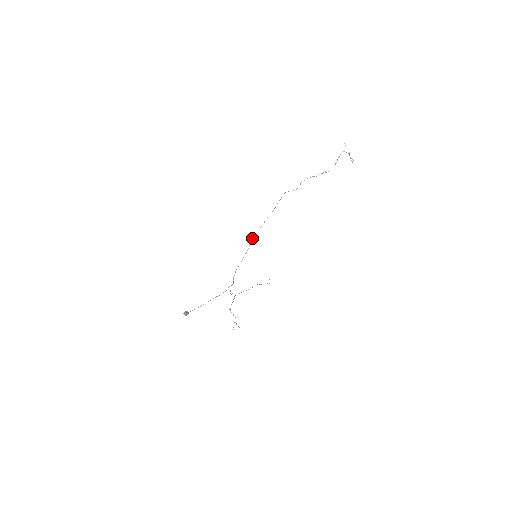
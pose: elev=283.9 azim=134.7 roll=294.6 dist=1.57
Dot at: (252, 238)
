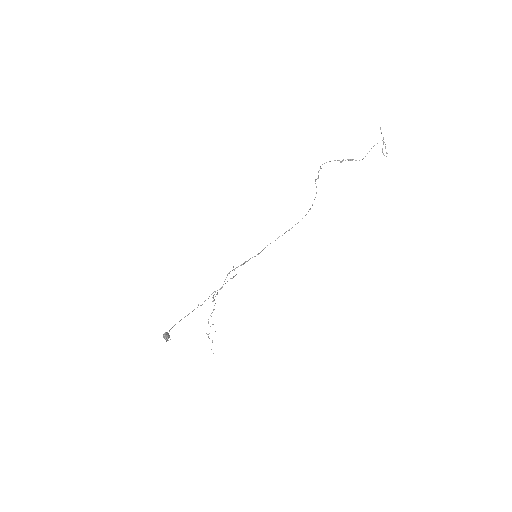
Dot at: occluded
